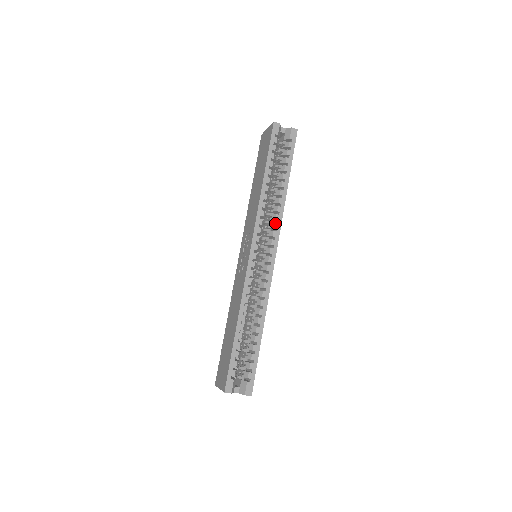
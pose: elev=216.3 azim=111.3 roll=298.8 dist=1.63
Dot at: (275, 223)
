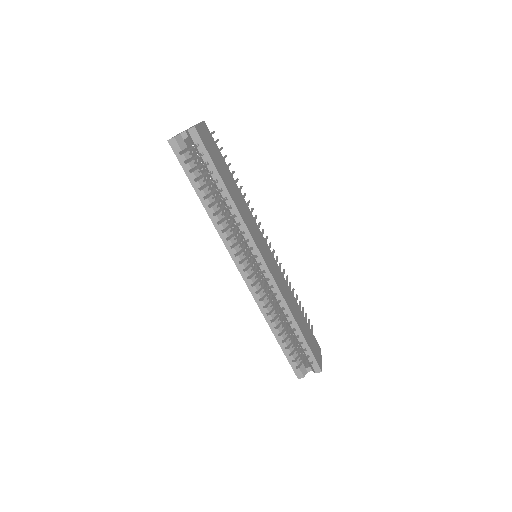
Dot at: (243, 235)
